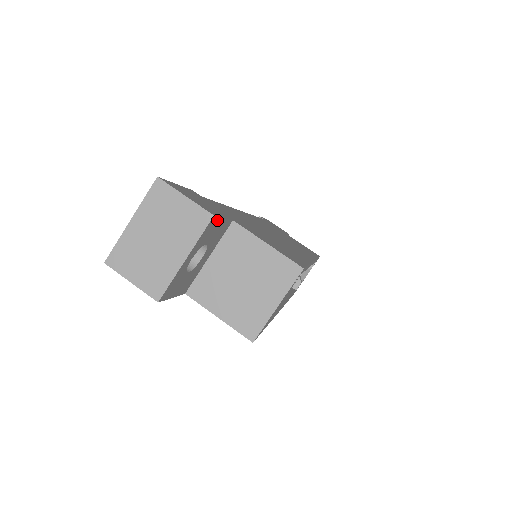
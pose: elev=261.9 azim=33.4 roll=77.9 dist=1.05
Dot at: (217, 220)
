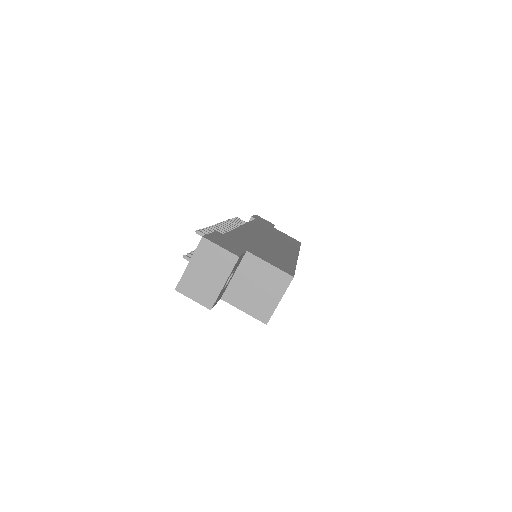
Dot at: (240, 257)
